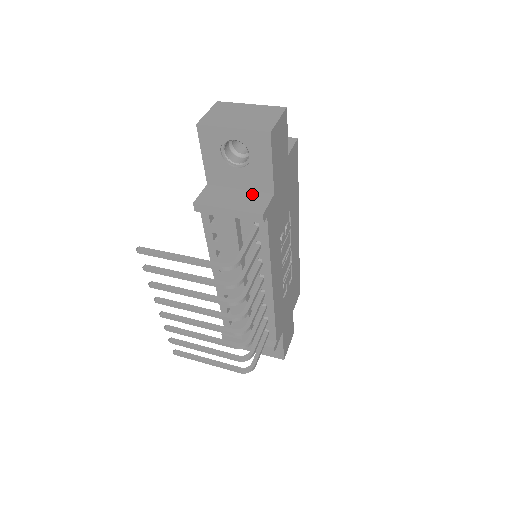
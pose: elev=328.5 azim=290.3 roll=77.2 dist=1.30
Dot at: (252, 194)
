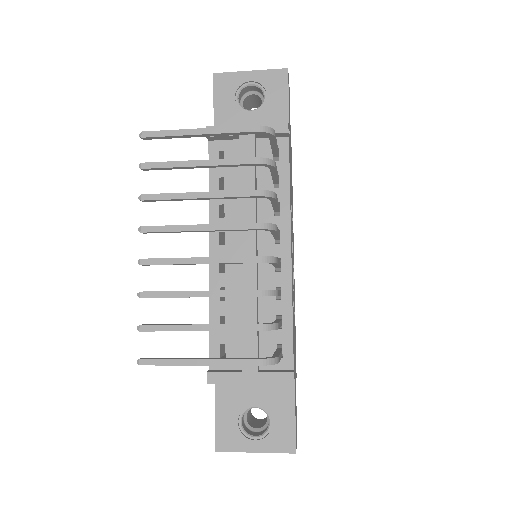
Dot at: occluded
